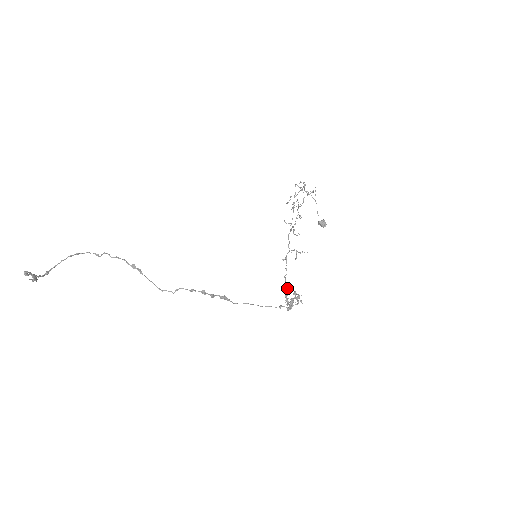
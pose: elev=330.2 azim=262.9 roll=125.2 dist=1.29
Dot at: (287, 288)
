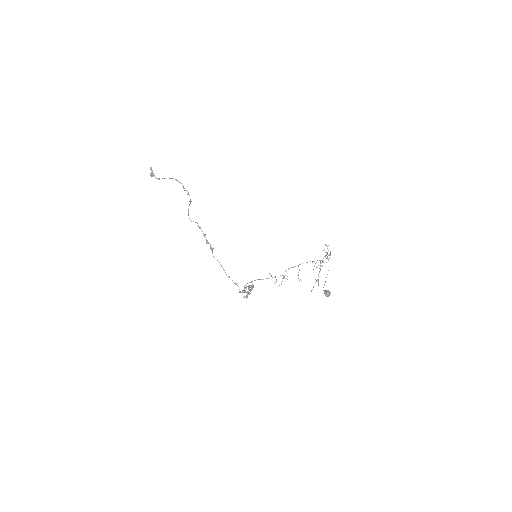
Dot at: (252, 281)
